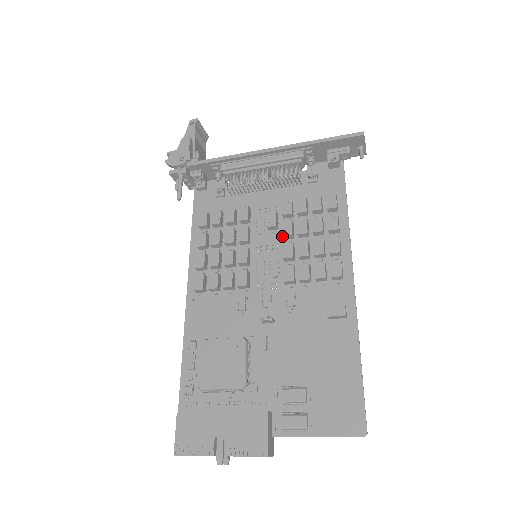
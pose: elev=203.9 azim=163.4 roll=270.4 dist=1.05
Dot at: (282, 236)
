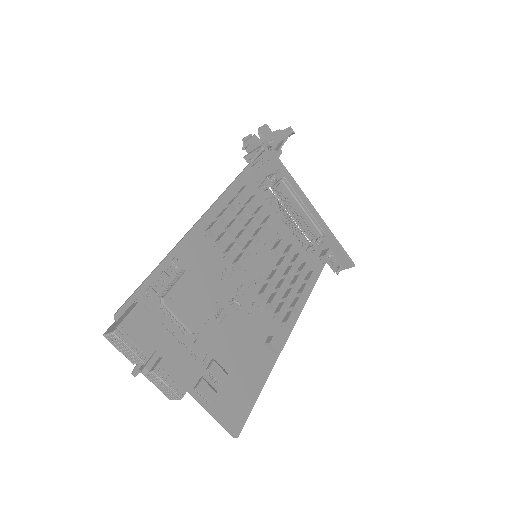
Dot at: (275, 262)
